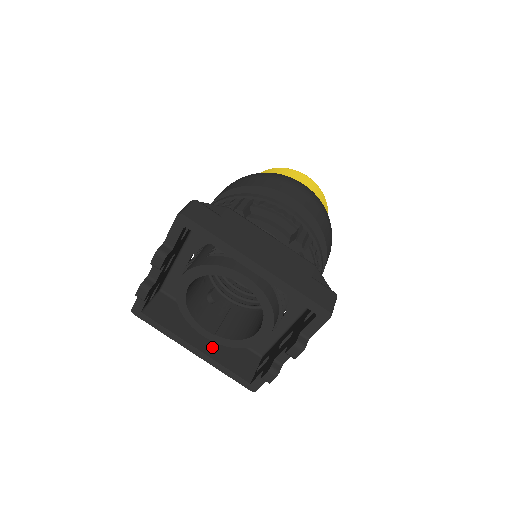
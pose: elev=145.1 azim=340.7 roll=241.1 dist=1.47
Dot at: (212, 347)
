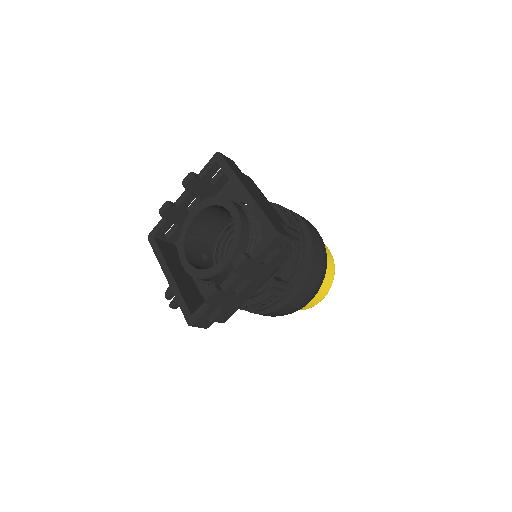
Dot at: (183, 283)
